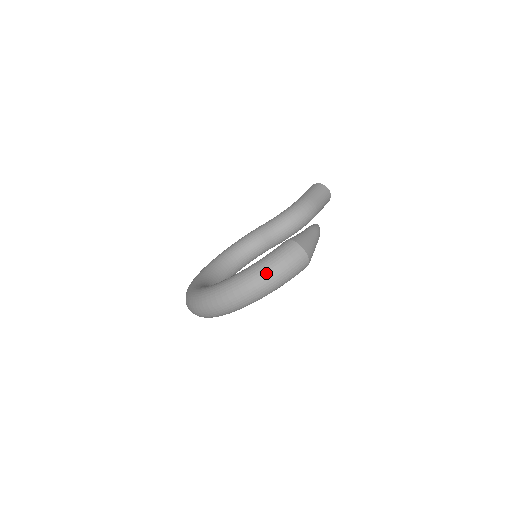
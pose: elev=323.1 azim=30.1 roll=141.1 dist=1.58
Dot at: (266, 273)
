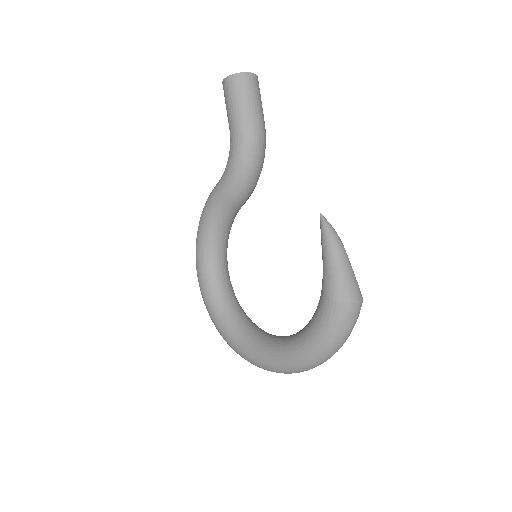
Dot at: (334, 348)
